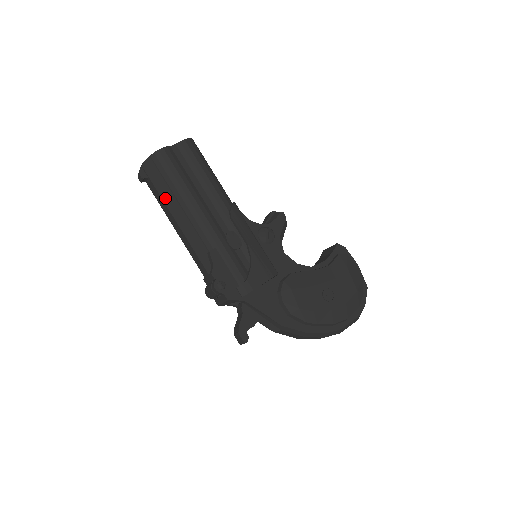
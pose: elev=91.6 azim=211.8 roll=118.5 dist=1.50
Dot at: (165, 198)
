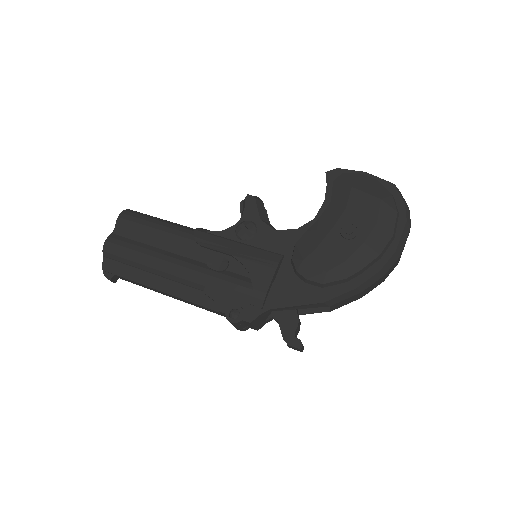
Dot at: (138, 279)
